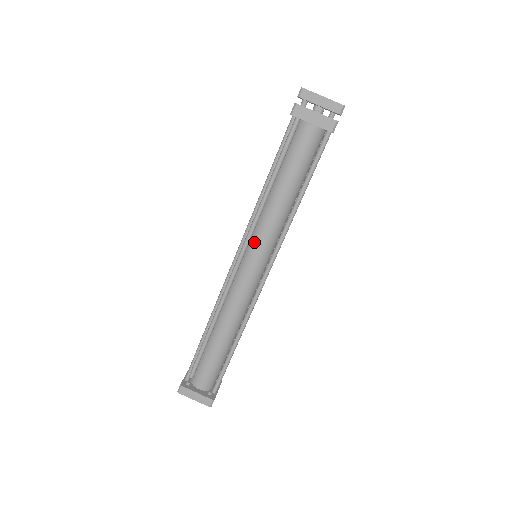
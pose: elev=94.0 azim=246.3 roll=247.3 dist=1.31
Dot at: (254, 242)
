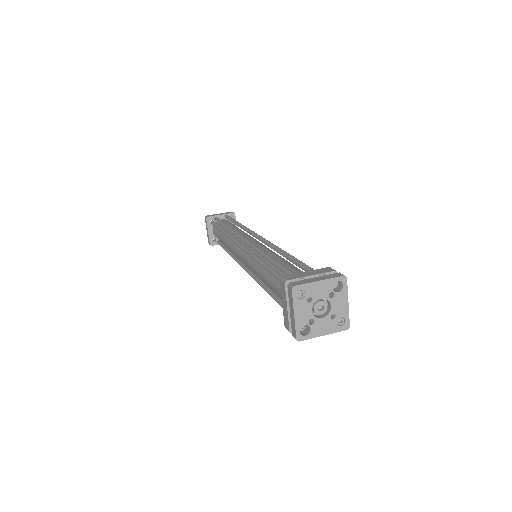
Dot at: (248, 255)
